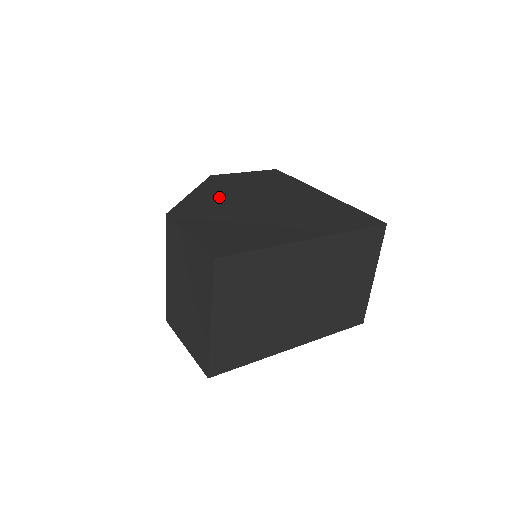
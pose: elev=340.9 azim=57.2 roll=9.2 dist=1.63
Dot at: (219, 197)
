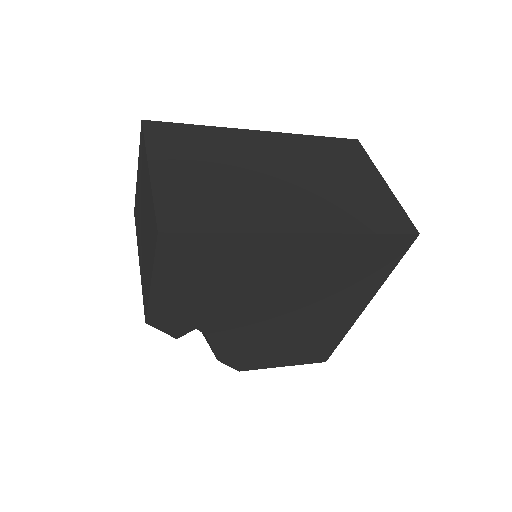
Dot at: occluded
